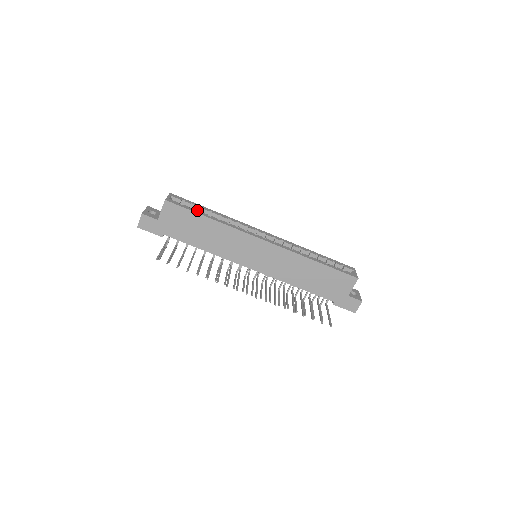
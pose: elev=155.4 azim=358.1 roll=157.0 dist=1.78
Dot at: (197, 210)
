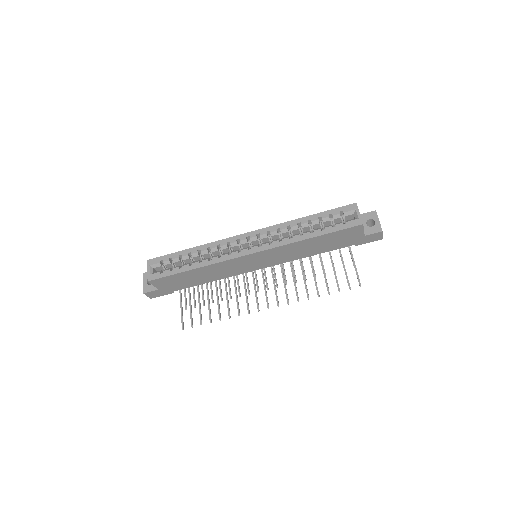
Dot at: (177, 267)
